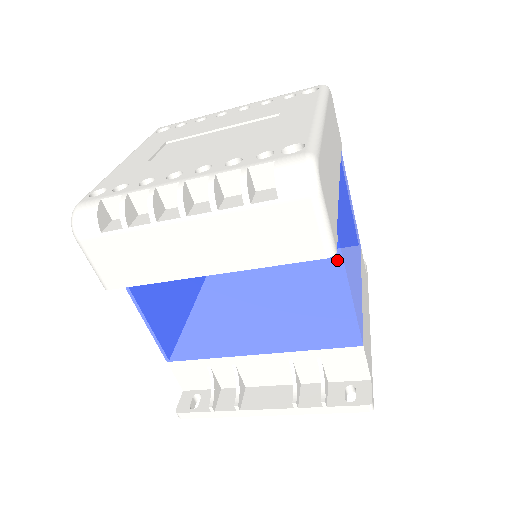
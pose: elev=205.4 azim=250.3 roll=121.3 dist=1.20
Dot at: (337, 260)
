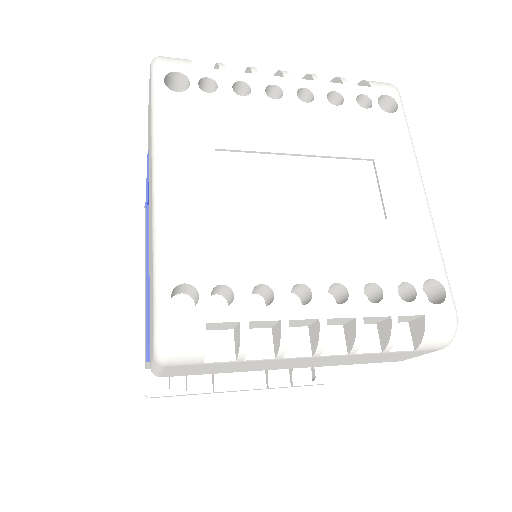
Dot at: occluded
